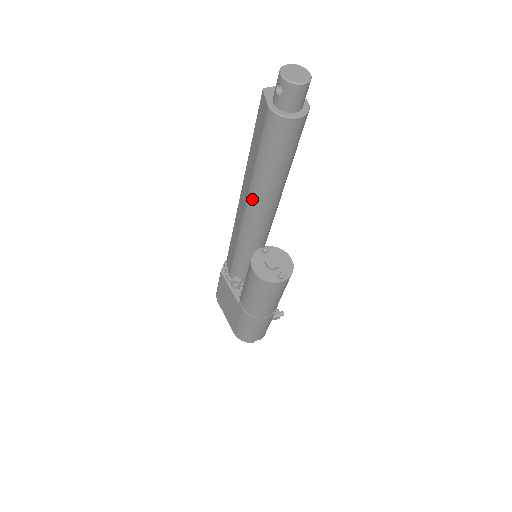
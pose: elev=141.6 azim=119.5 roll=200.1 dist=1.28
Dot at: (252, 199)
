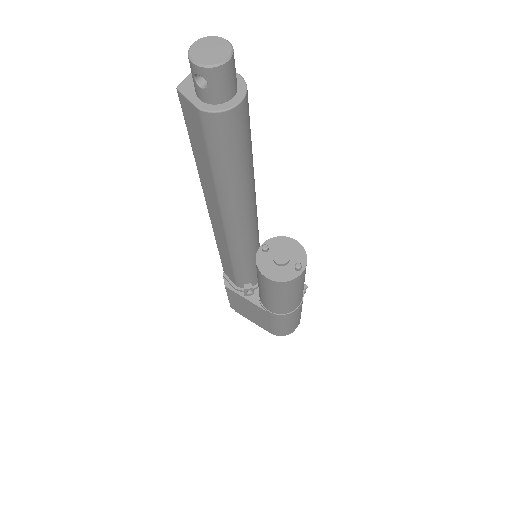
Dot at: (227, 211)
